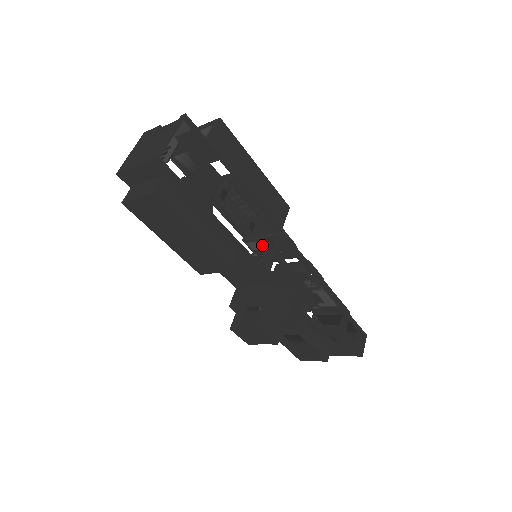
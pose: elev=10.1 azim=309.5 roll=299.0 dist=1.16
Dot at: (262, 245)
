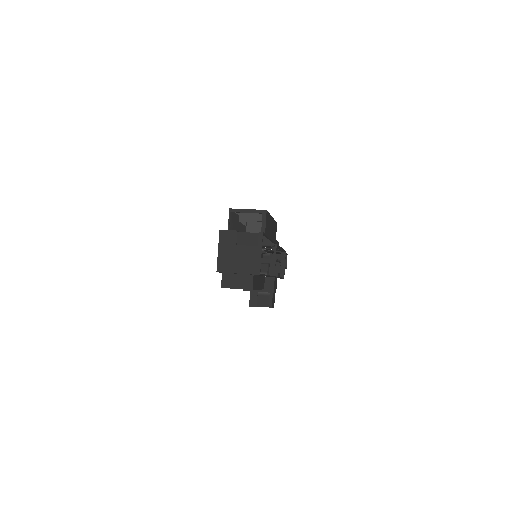
Dot at: occluded
